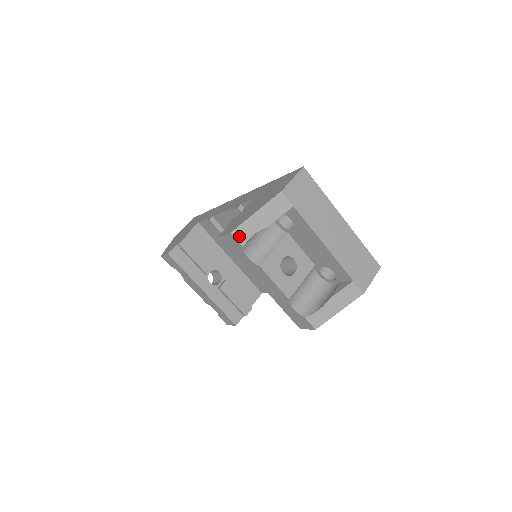
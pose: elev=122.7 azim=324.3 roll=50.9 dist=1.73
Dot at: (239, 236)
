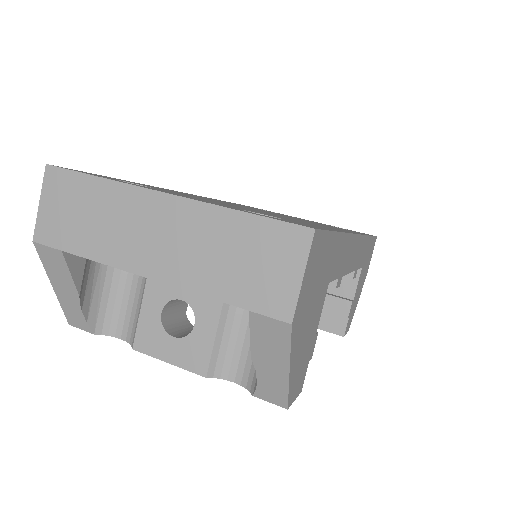
Dot at: (78, 324)
